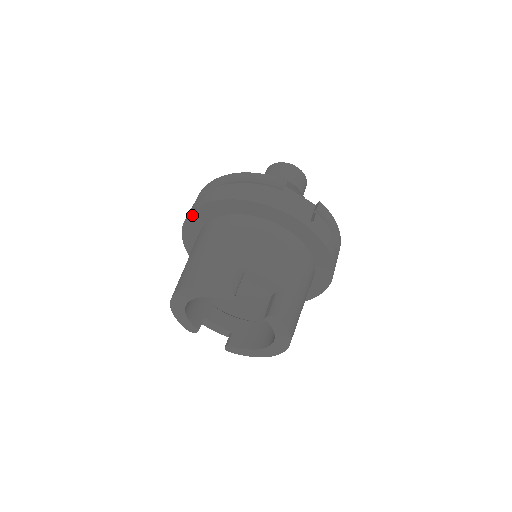
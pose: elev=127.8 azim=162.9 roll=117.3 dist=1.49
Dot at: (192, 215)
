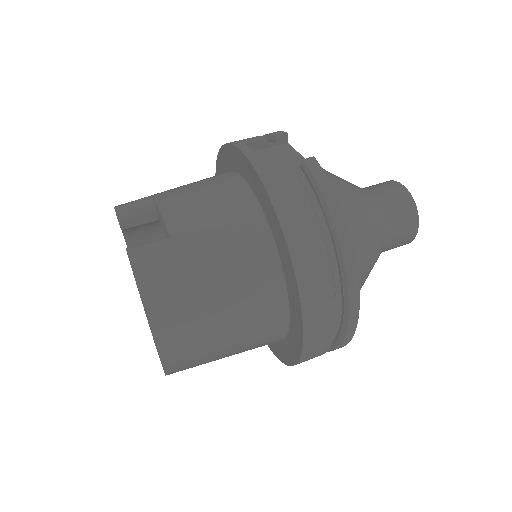
Dot at: occluded
